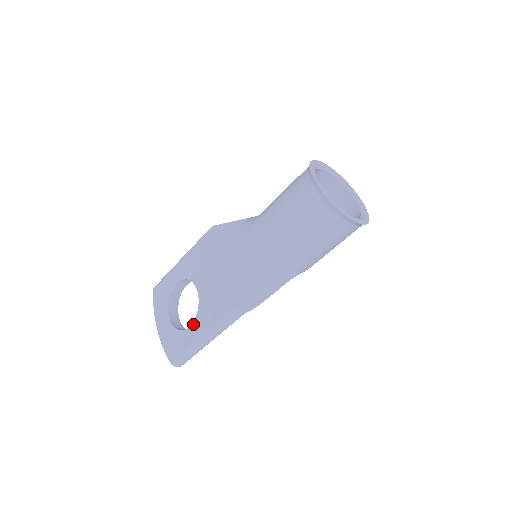
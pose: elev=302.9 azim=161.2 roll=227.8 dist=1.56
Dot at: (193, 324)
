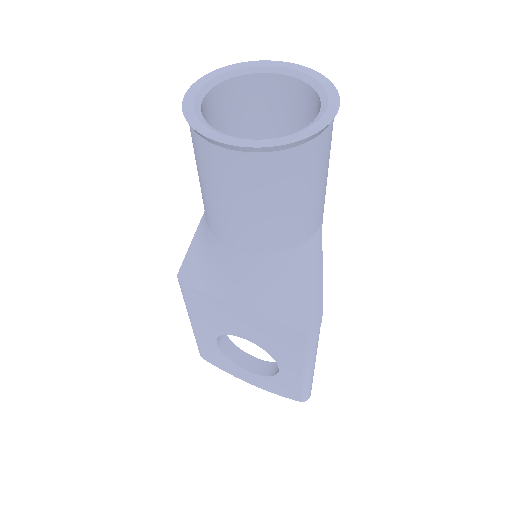
Dot at: (280, 366)
